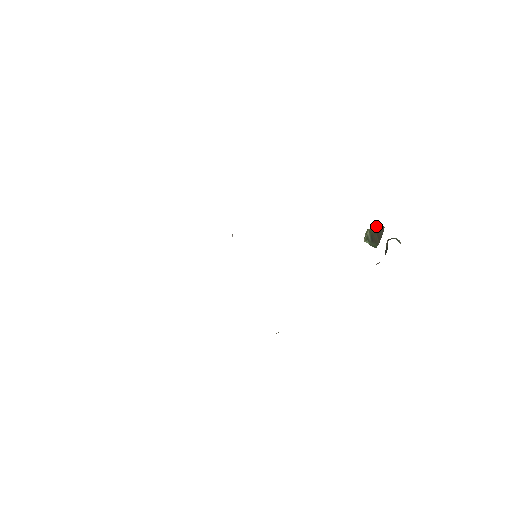
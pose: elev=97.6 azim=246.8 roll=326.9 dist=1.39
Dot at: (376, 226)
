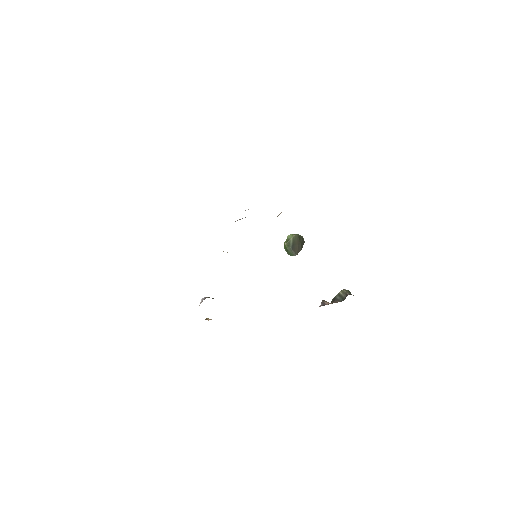
Dot at: (300, 237)
